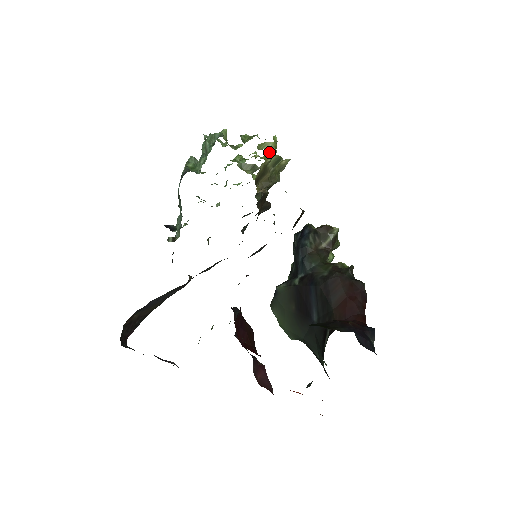
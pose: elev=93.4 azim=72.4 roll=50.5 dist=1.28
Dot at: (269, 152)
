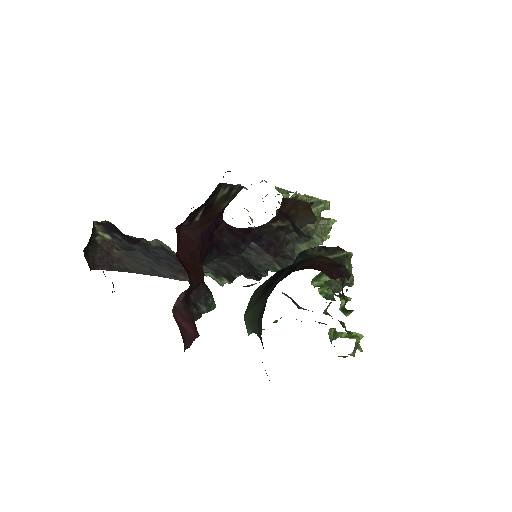
Dot at: occluded
